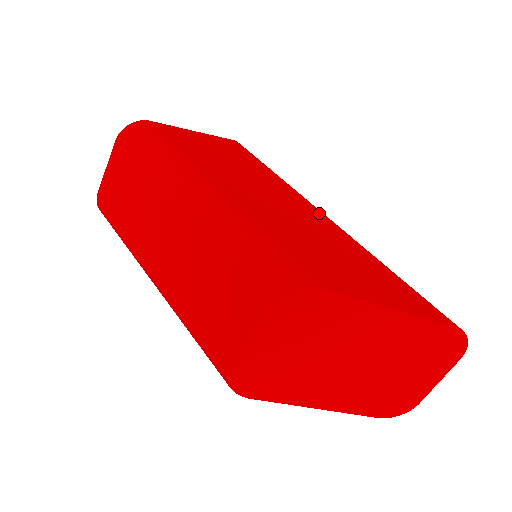
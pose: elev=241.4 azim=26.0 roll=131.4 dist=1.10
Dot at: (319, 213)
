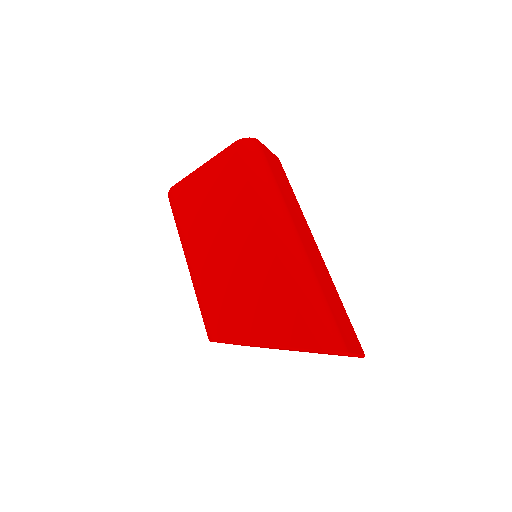
Dot at: (266, 232)
